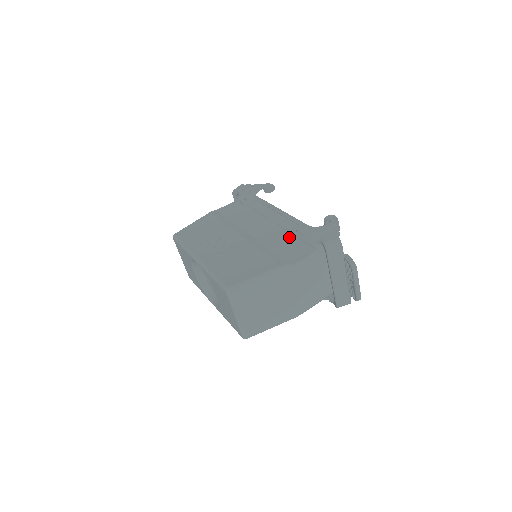
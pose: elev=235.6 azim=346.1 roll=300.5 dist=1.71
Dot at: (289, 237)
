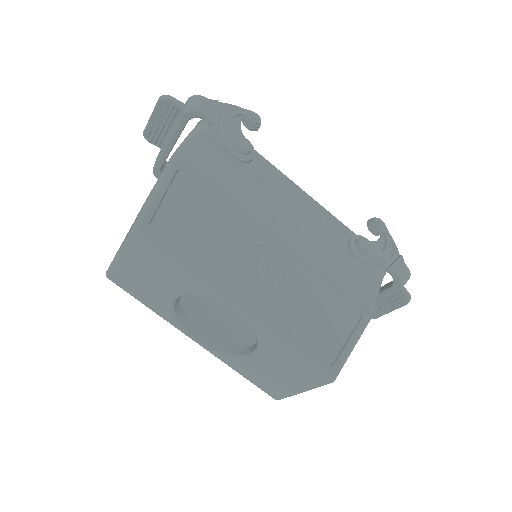
Dot at: (337, 251)
